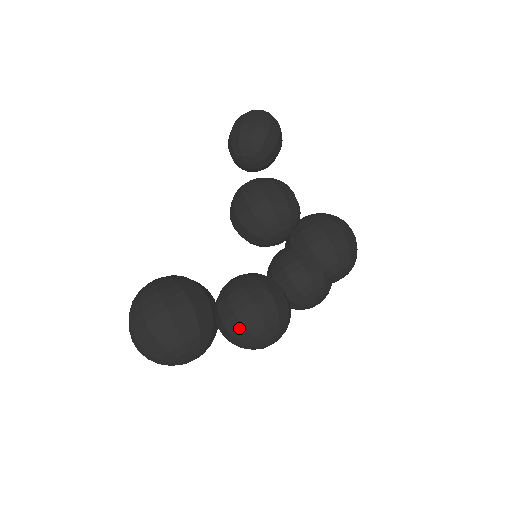
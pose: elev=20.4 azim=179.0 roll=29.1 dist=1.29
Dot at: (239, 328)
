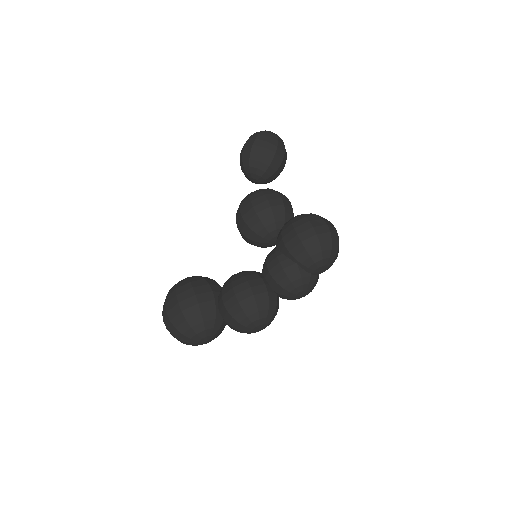
Dot at: (227, 315)
